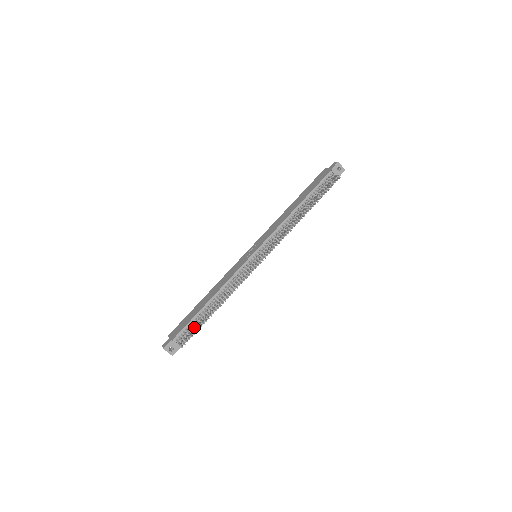
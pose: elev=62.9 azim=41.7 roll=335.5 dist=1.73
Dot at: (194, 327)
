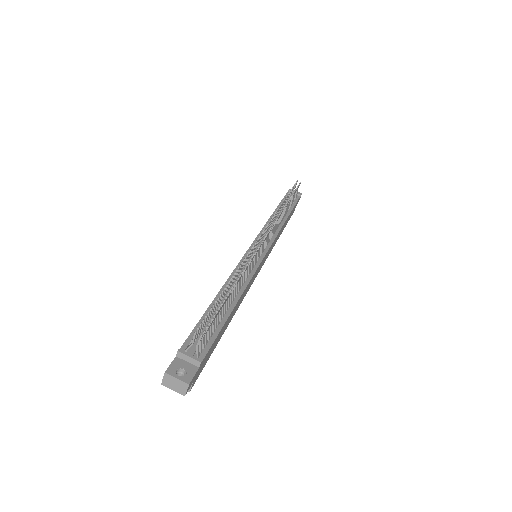
Dot at: occluded
